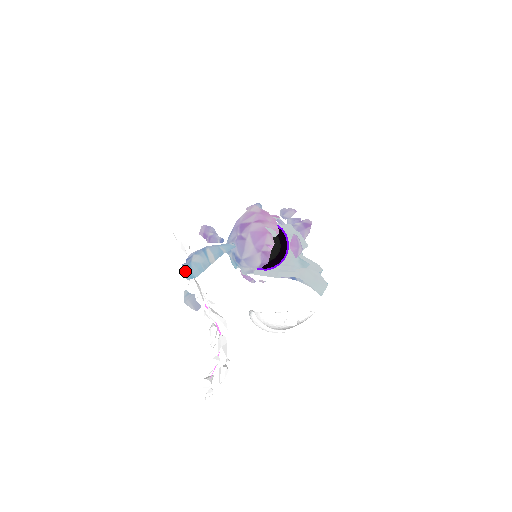
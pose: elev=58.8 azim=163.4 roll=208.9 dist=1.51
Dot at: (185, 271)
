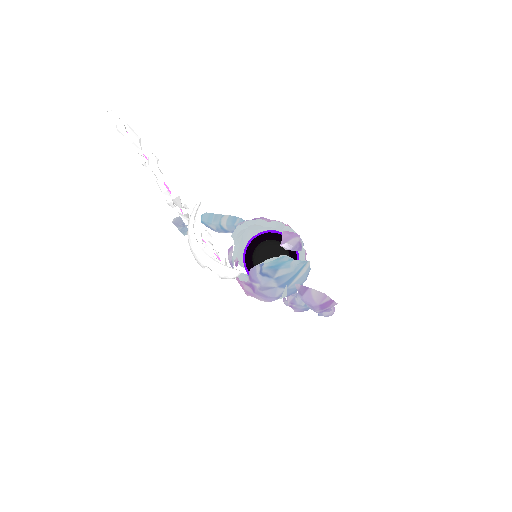
Dot at: occluded
